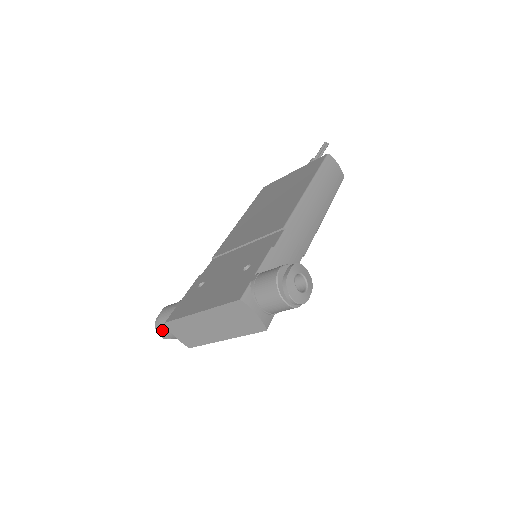
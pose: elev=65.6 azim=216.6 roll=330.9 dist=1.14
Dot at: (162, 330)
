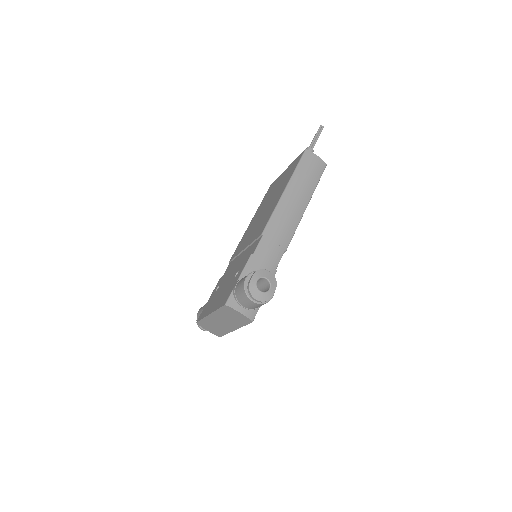
Dot at: occluded
